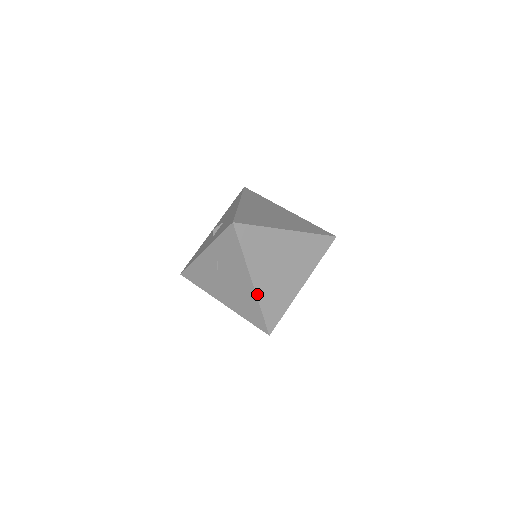
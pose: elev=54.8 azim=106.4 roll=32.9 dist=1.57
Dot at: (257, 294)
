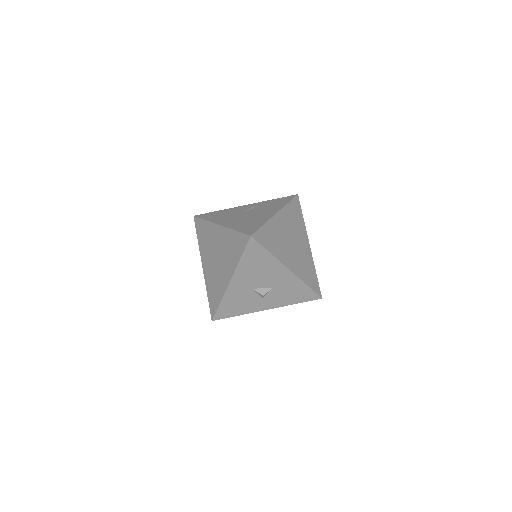
Dot at: (272, 219)
